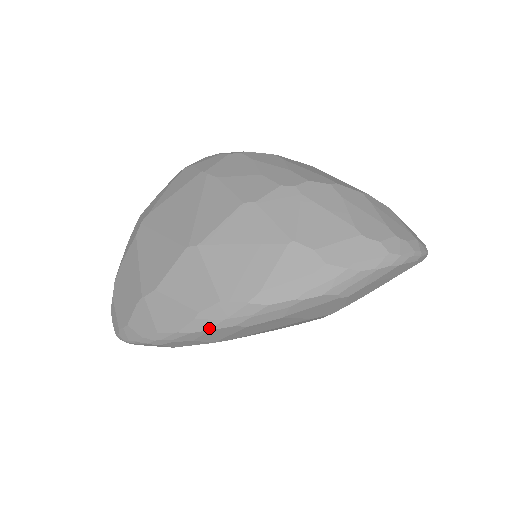
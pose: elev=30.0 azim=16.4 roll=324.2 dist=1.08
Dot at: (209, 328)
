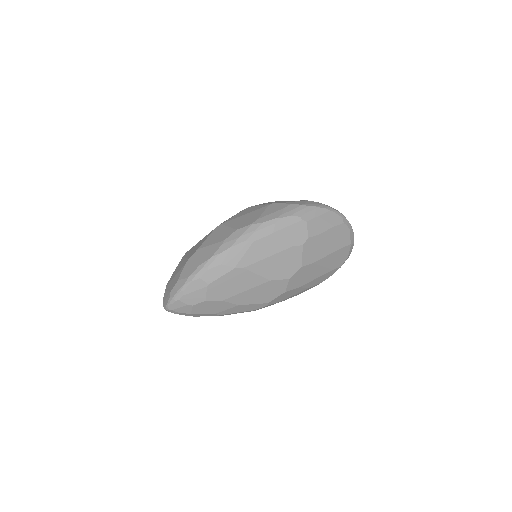
Dot at: (231, 246)
